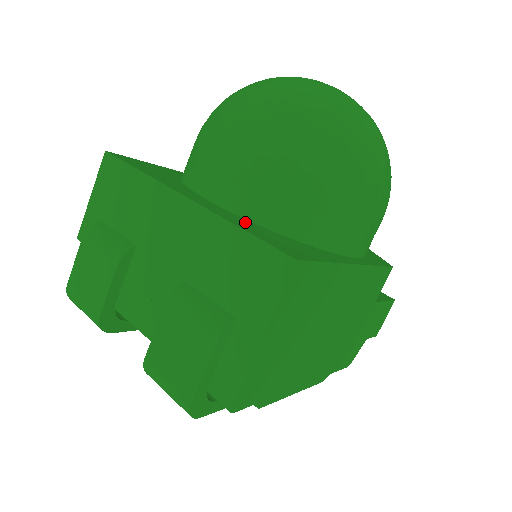
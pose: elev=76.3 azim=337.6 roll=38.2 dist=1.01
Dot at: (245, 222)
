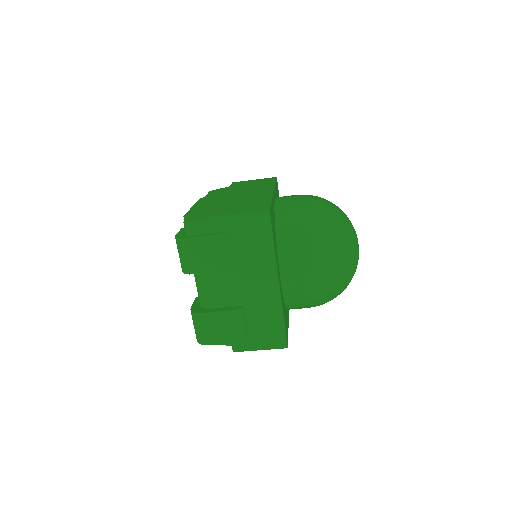
Dot at: (283, 303)
